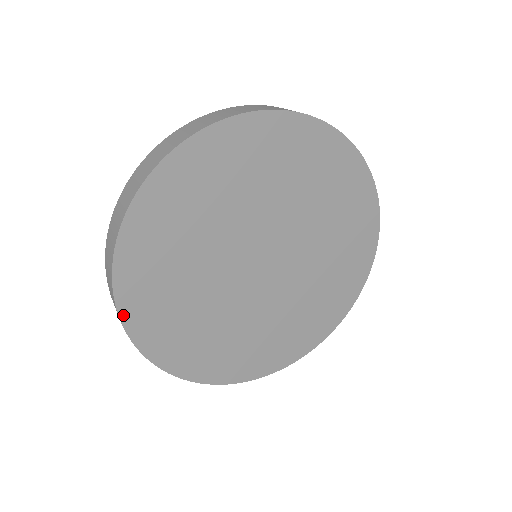
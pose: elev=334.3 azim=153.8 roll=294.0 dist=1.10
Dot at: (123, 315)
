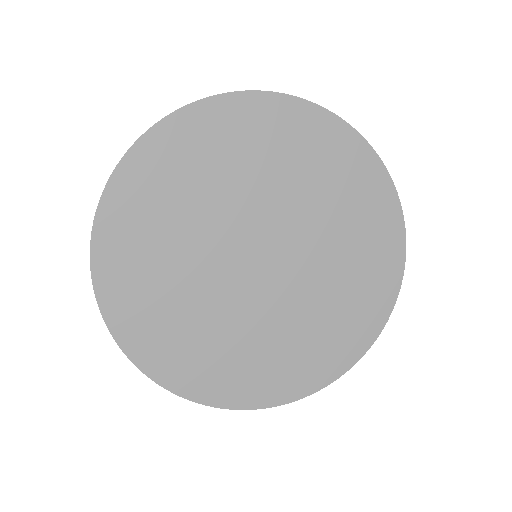
Dot at: (103, 307)
